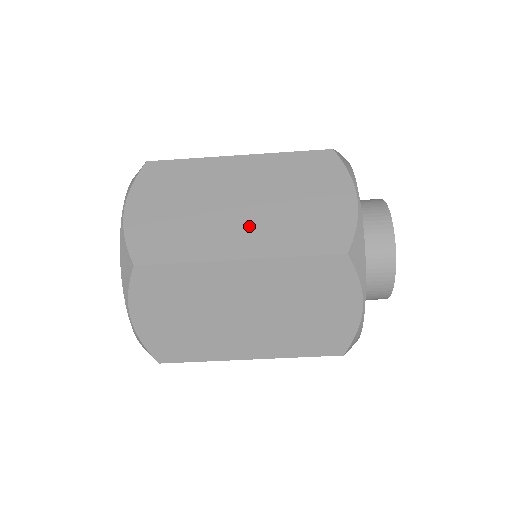
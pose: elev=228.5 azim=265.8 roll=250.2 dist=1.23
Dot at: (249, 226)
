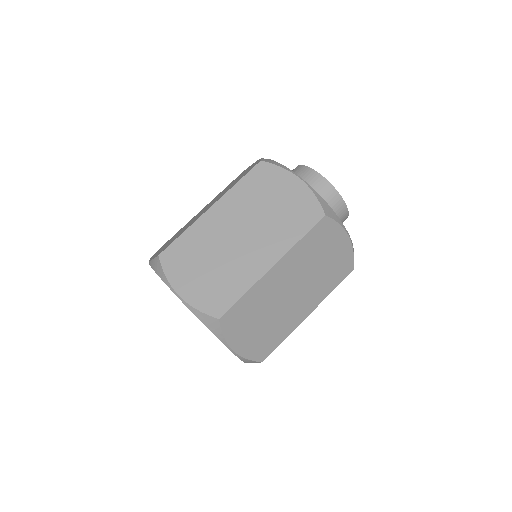
Dot at: occluded
